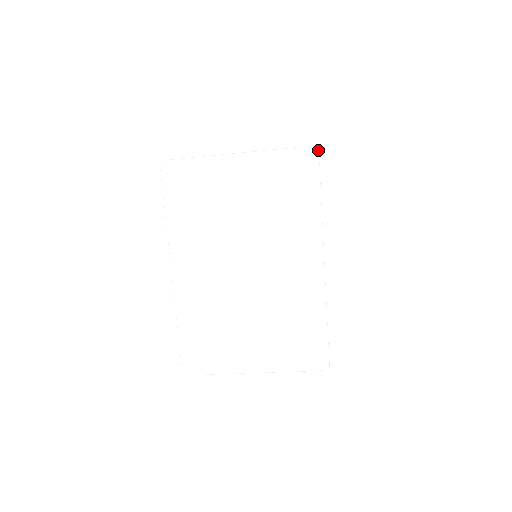
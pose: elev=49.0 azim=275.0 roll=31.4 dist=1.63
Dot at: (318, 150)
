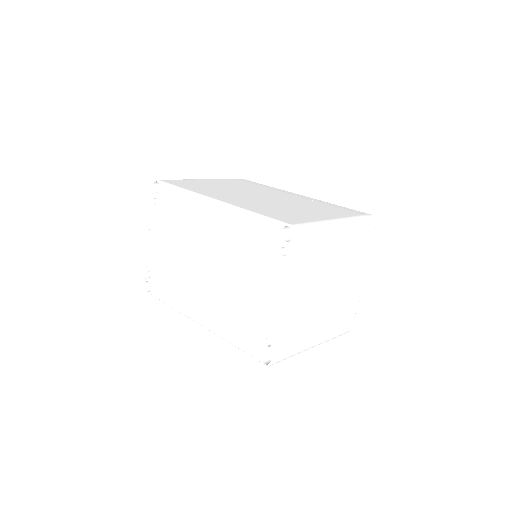
Dot at: occluded
